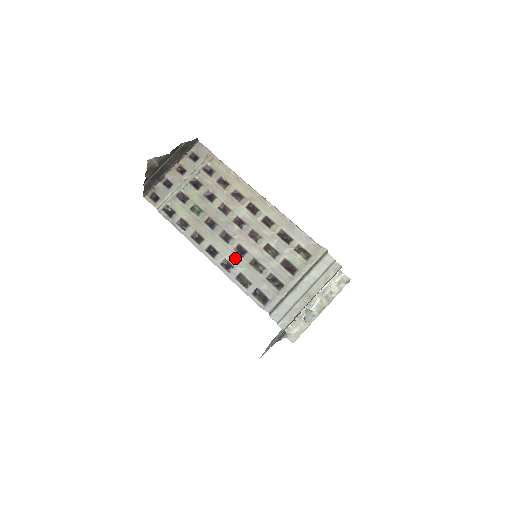
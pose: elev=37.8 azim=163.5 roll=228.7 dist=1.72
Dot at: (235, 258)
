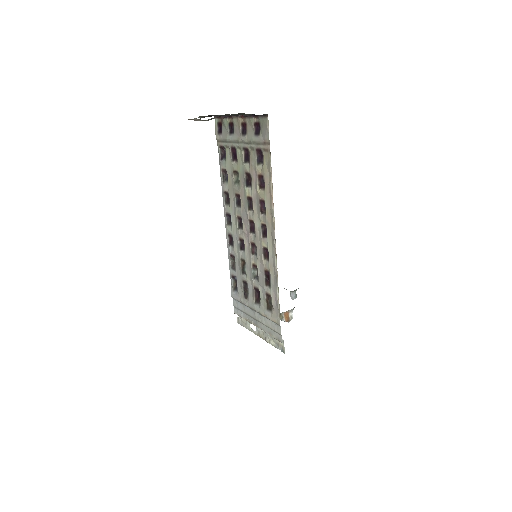
Dot at: (237, 243)
